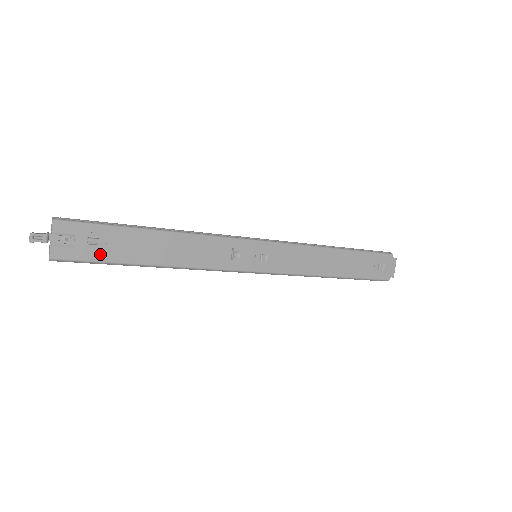
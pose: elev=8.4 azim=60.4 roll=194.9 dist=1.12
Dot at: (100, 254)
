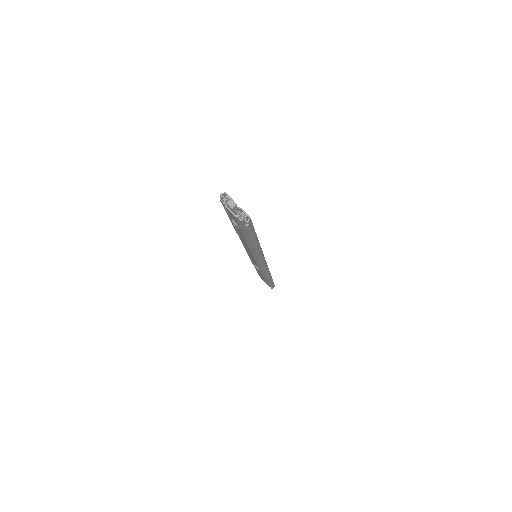
Dot at: occluded
